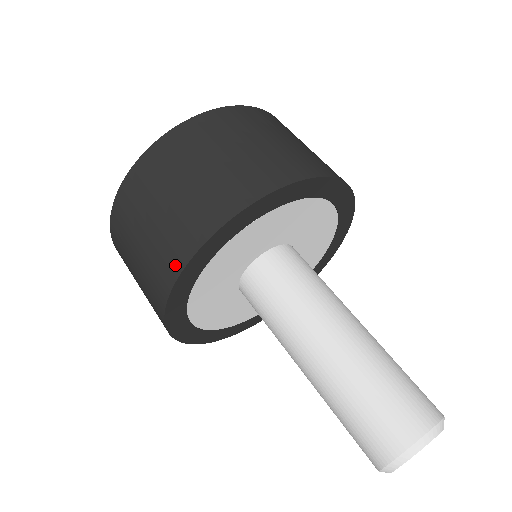
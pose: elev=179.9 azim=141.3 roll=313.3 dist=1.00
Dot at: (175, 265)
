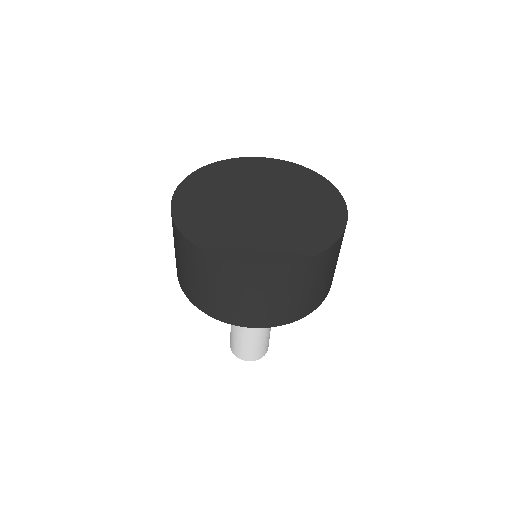
Dot at: (177, 275)
